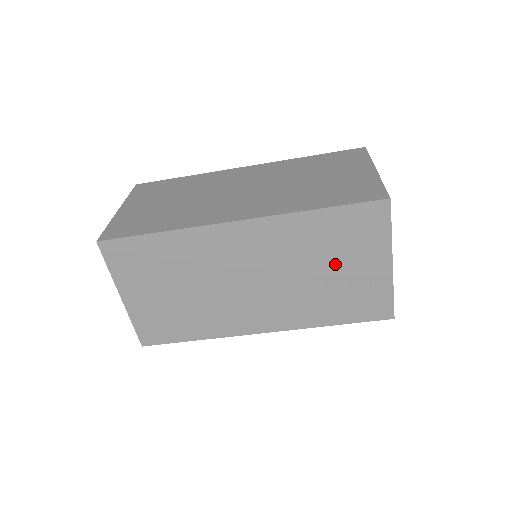
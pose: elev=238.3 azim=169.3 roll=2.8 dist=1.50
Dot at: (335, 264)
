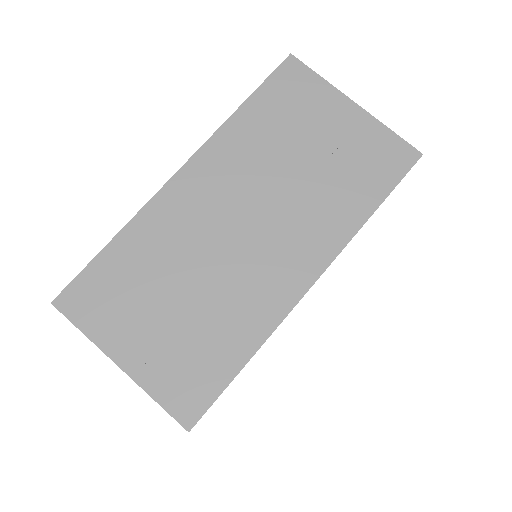
Dot at: (306, 143)
